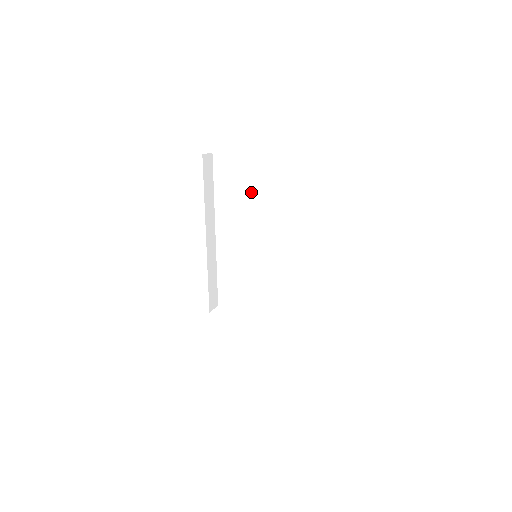
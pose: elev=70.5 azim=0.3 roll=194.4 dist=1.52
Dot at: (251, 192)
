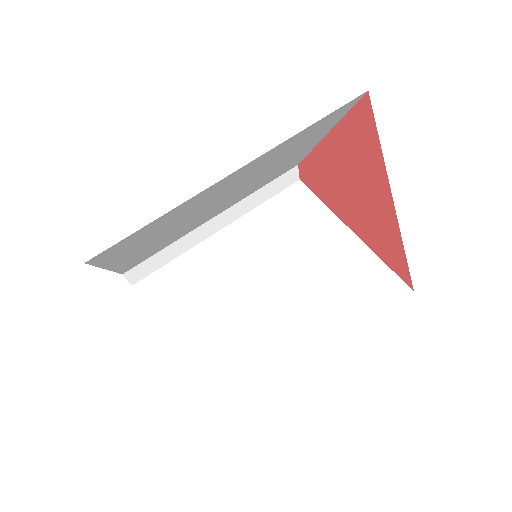
Dot at: (295, 233)
